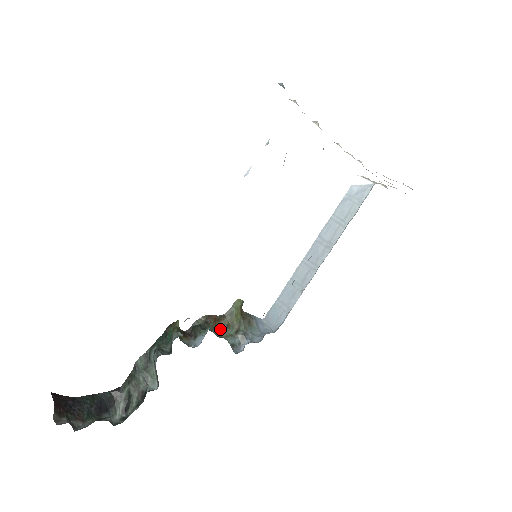
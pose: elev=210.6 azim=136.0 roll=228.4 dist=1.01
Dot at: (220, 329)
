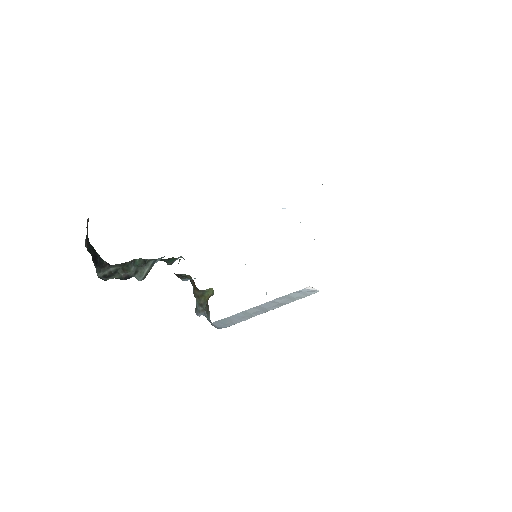
Dot at: (194, 293)
